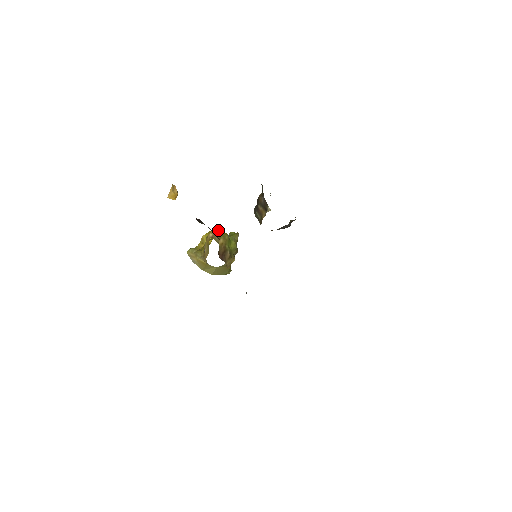
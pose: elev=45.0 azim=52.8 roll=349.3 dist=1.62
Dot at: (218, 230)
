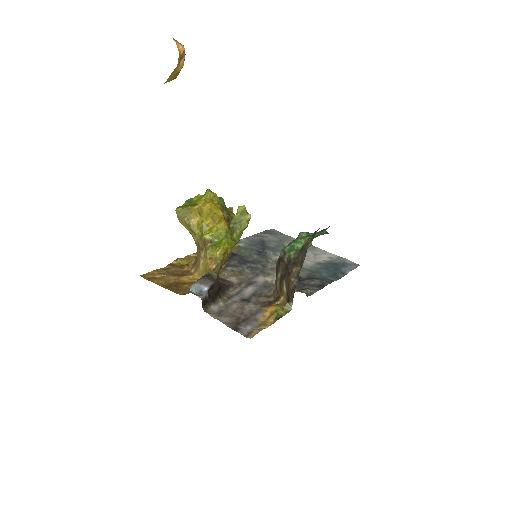
Dot at: (225, 250)
